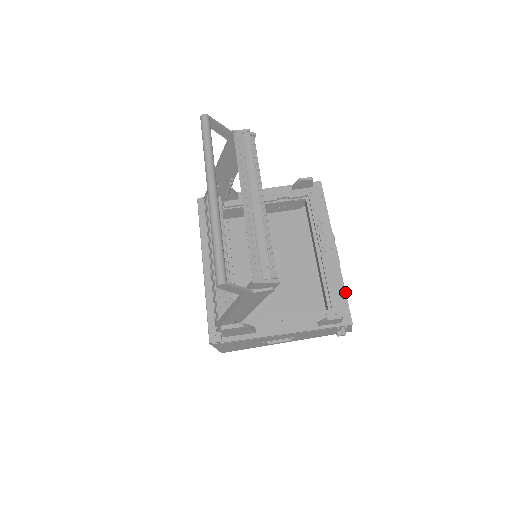
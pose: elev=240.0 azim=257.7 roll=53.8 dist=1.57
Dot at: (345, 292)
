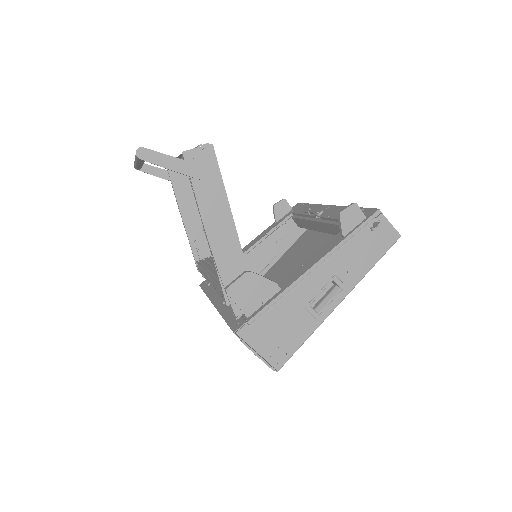
Dot at: occluded
